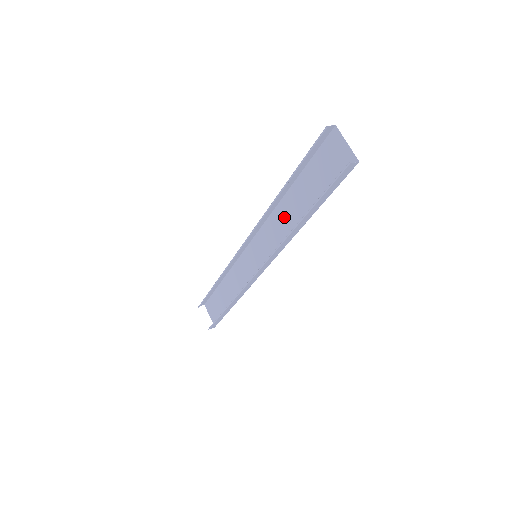
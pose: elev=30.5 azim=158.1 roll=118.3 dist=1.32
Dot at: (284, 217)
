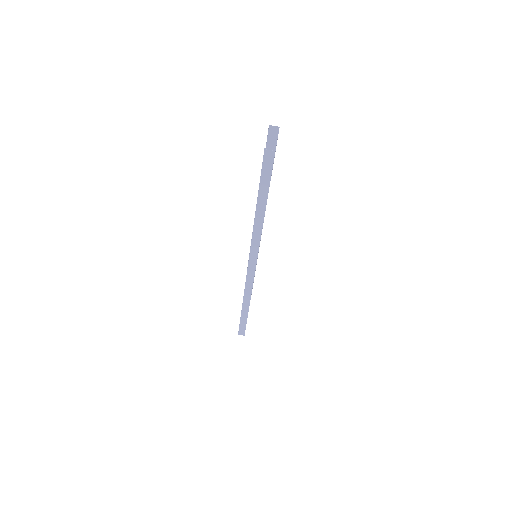
Dot at: occluded
